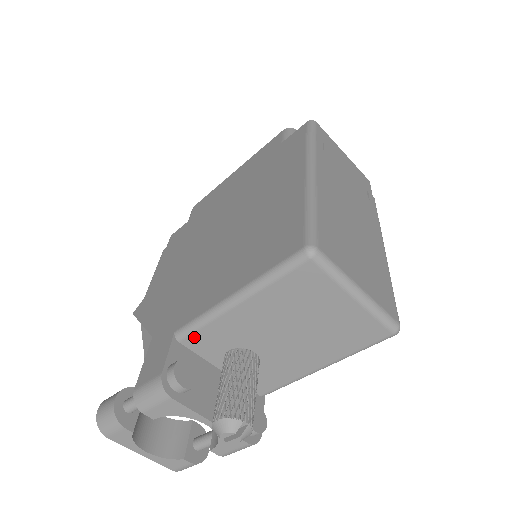
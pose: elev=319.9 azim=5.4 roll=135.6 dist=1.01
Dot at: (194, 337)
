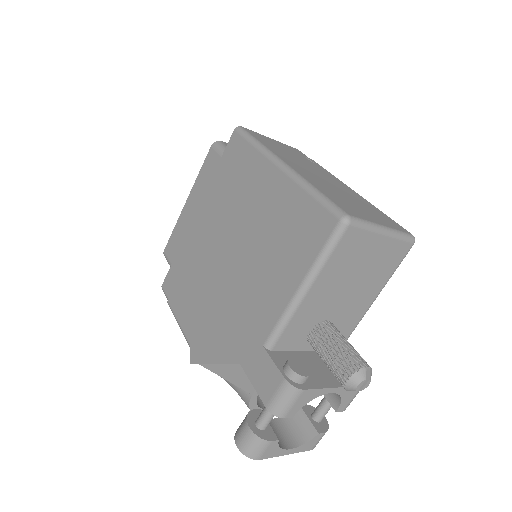
Dot at: (282, 339)
